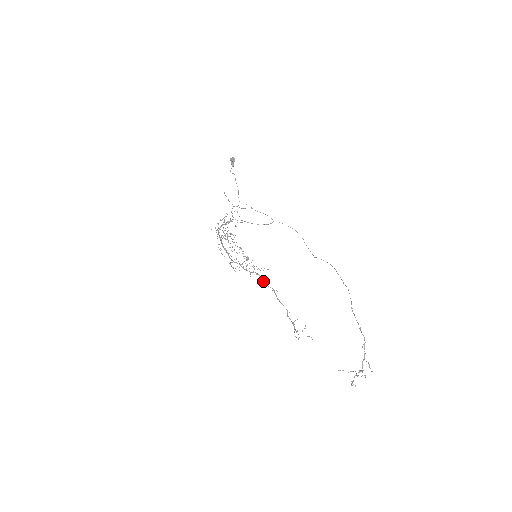
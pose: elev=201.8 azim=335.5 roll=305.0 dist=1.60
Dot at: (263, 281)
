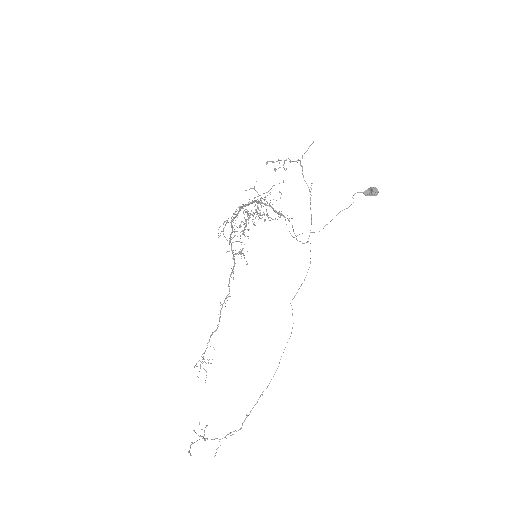
Dot at: (231, 274)
